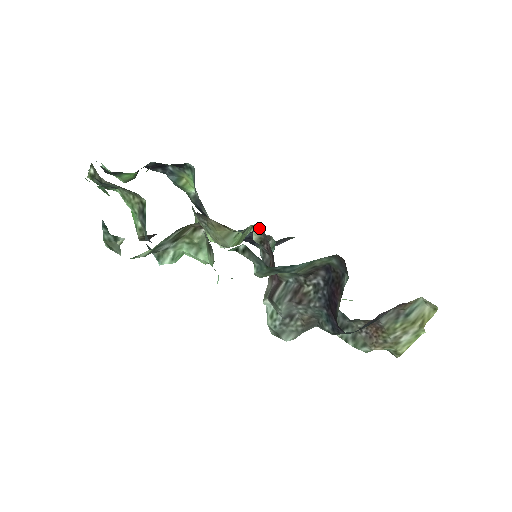
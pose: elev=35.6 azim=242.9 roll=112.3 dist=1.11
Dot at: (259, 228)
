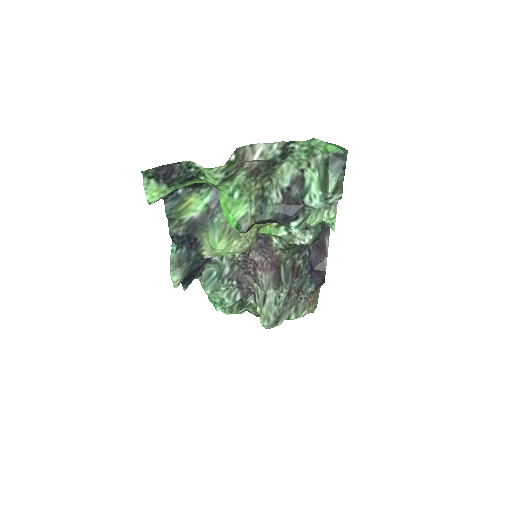
Dot at: occluded
